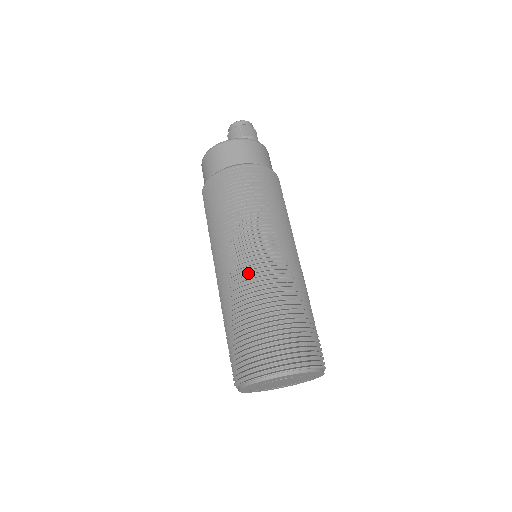
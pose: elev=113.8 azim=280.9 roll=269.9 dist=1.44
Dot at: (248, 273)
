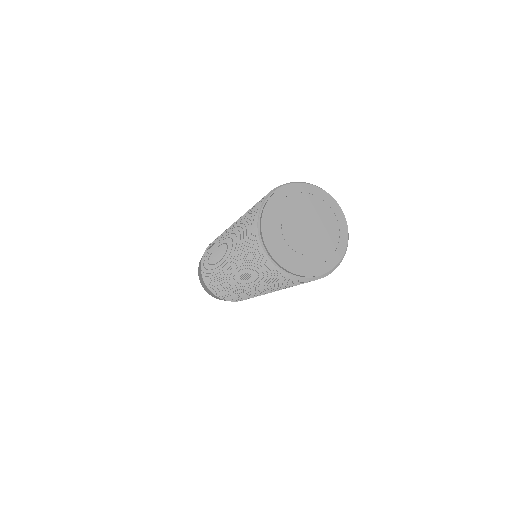
Dot at: occluded
